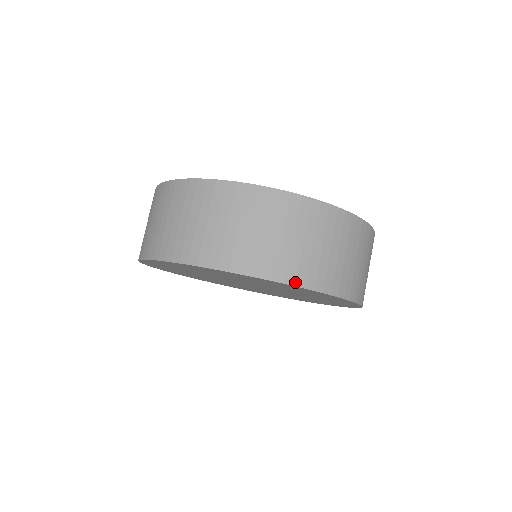
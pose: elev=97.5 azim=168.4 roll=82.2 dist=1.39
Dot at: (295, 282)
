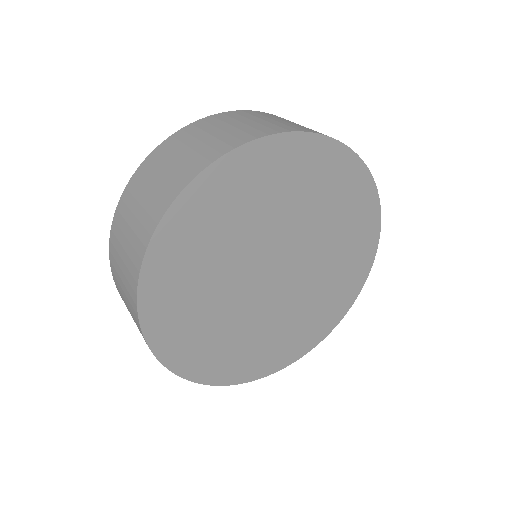
Dot at: (255, 137)
